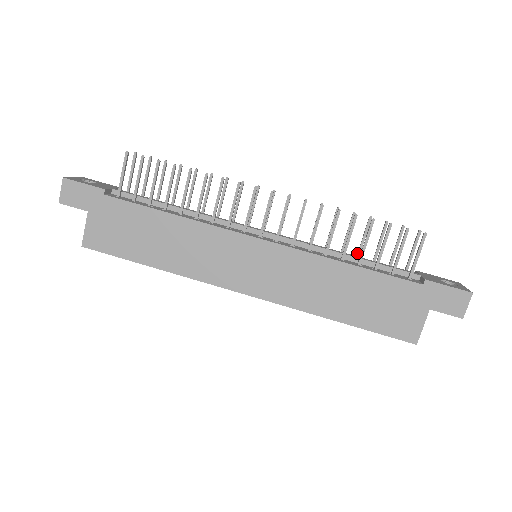
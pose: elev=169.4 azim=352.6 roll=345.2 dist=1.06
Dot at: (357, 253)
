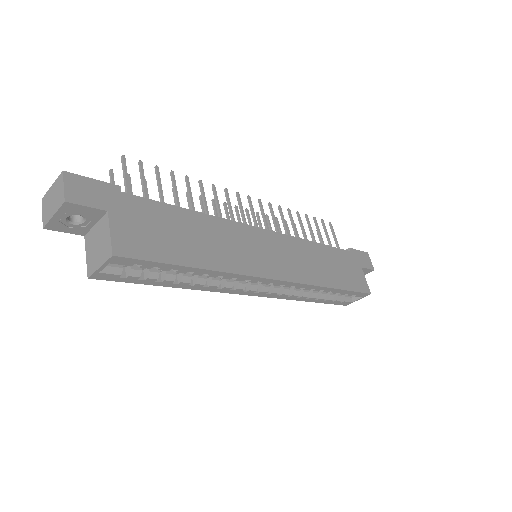
Dot at: occluded
